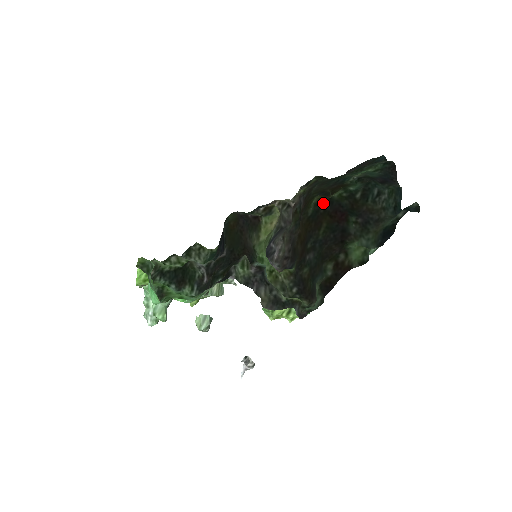
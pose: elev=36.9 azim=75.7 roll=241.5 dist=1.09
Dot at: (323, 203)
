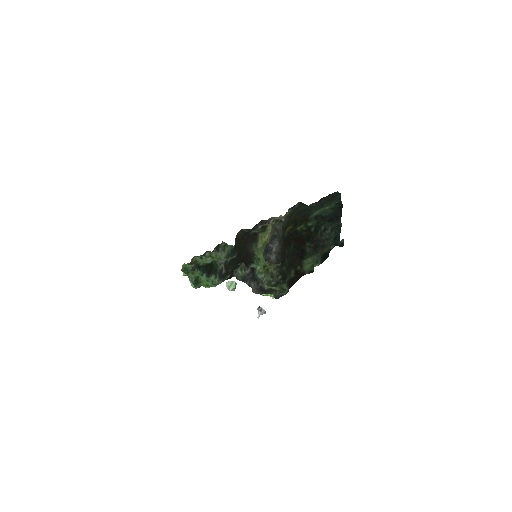
Dot at: (291, 232)
